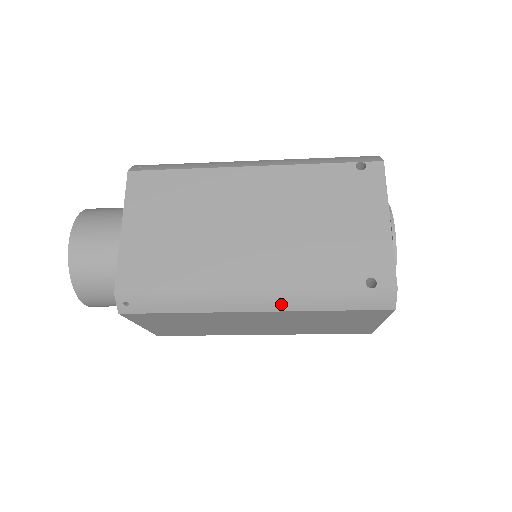
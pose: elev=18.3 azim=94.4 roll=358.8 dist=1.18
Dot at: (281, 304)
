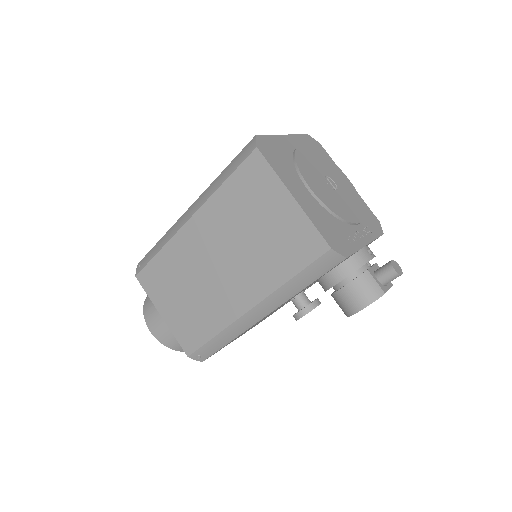
Dot at: (200, 203)
